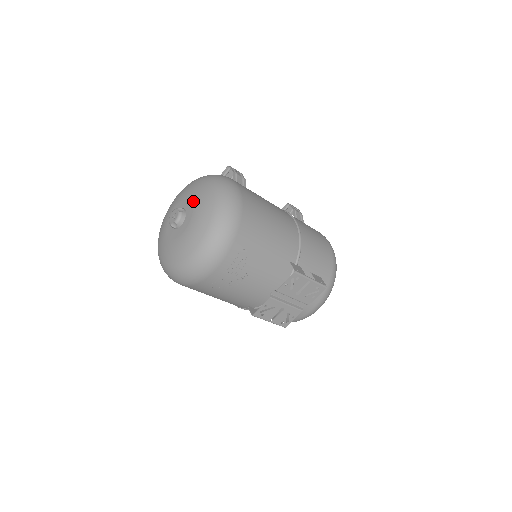
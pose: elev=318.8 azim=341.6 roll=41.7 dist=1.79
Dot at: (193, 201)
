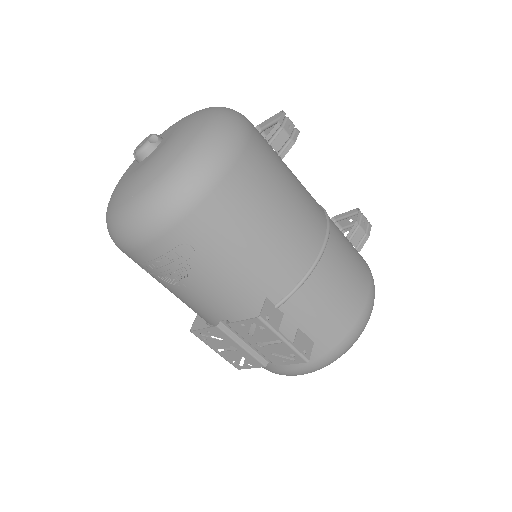
Dot at: (172, 135)
